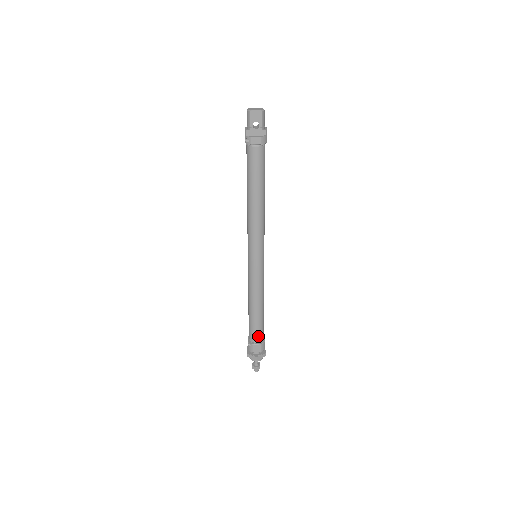
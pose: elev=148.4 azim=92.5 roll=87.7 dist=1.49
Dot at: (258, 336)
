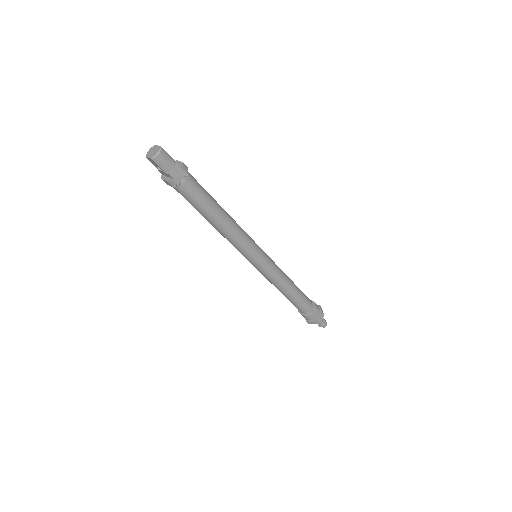
Dot at: (299, 309)
